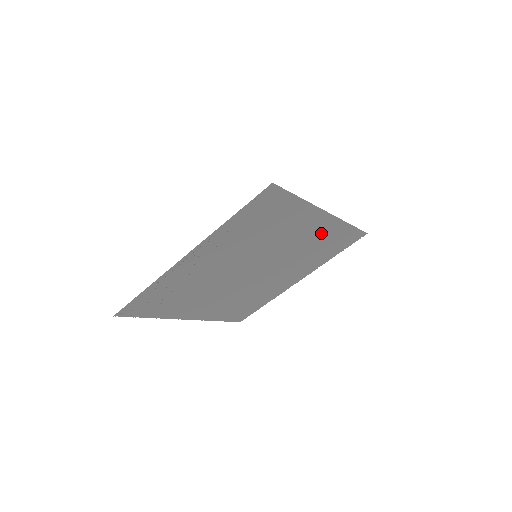
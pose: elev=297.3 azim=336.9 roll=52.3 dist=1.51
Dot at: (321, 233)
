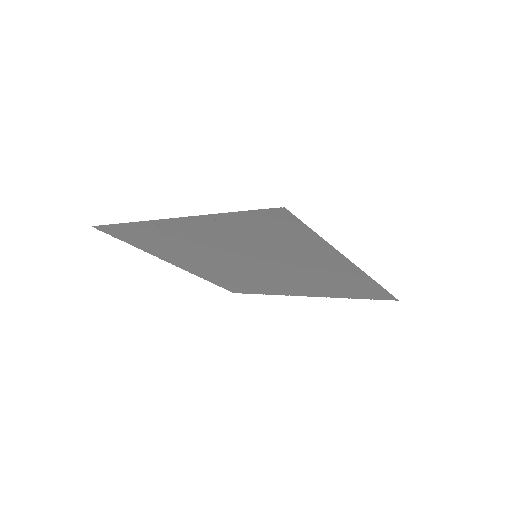
Dot at: (340, 274)
